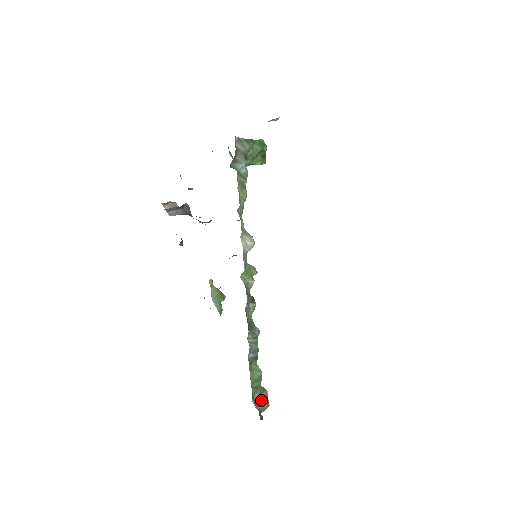
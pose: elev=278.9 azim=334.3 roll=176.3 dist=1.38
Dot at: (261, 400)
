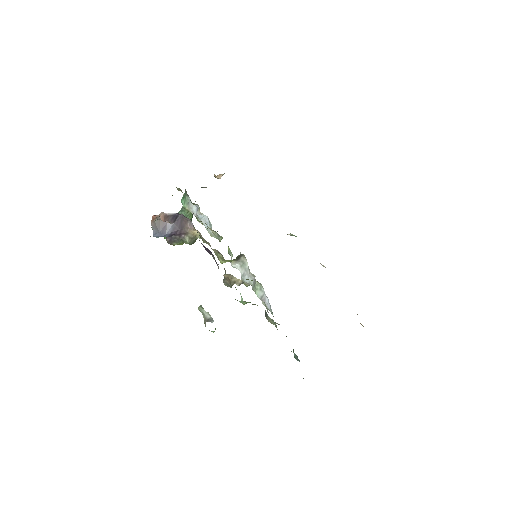
Dot at: occluded
